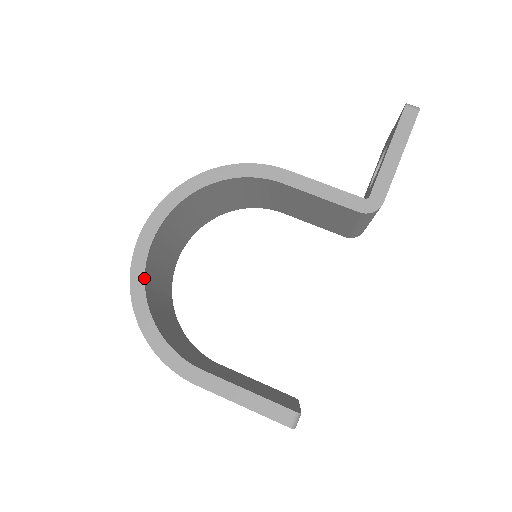
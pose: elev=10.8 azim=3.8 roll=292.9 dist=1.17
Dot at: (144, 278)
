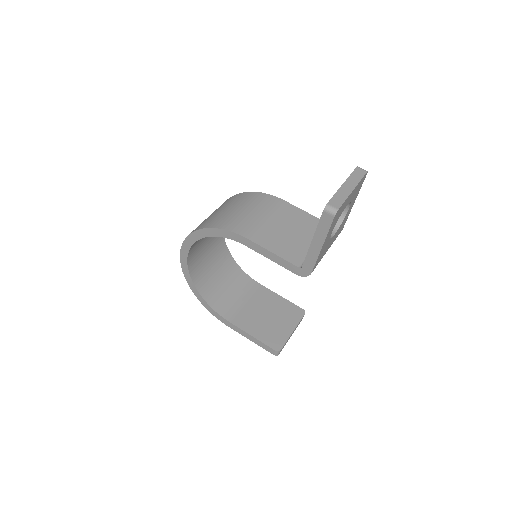
Dot at: (190, 277)
